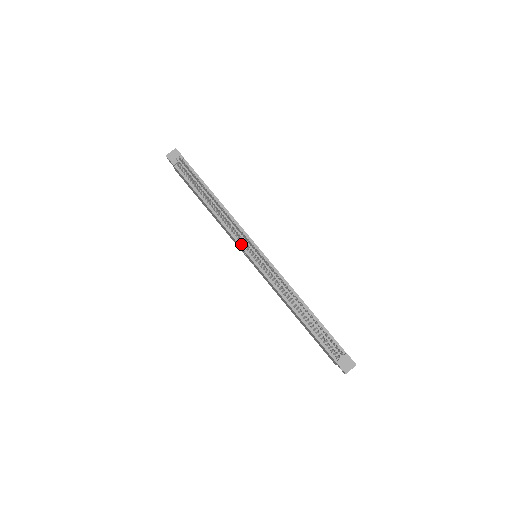
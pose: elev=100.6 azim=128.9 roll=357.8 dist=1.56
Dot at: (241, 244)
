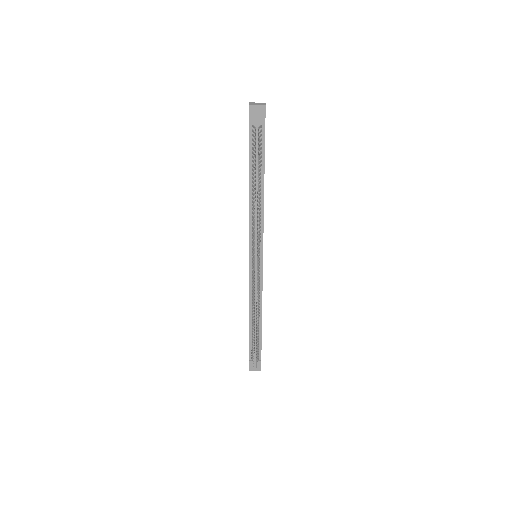
Dot at: (251, 243)
